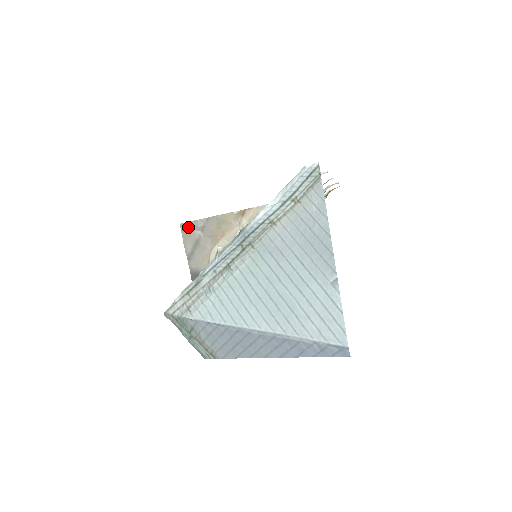
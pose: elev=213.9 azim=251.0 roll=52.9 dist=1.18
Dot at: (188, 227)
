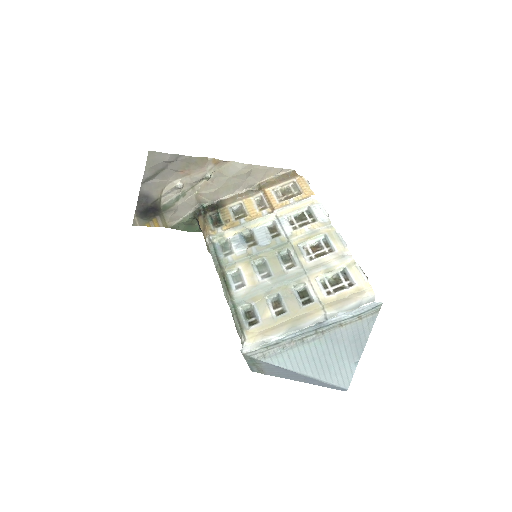
Dot at: (157, 157)
